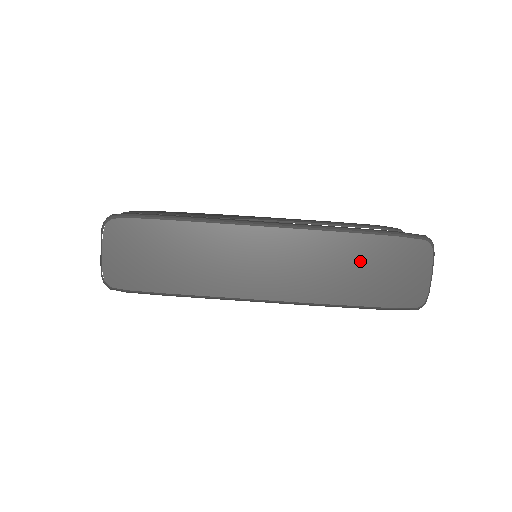
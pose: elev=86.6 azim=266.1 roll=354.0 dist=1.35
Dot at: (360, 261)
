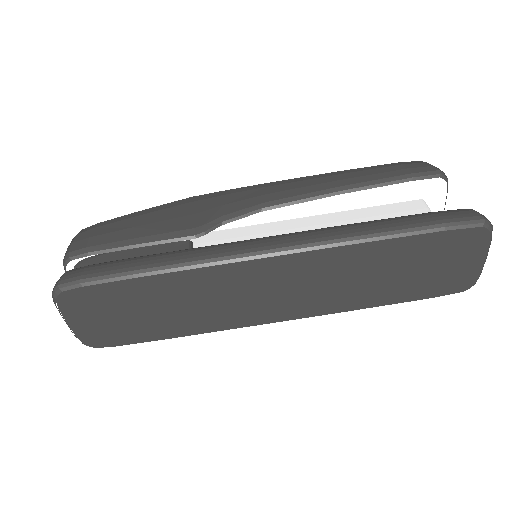
Dot at: (394, 265)
